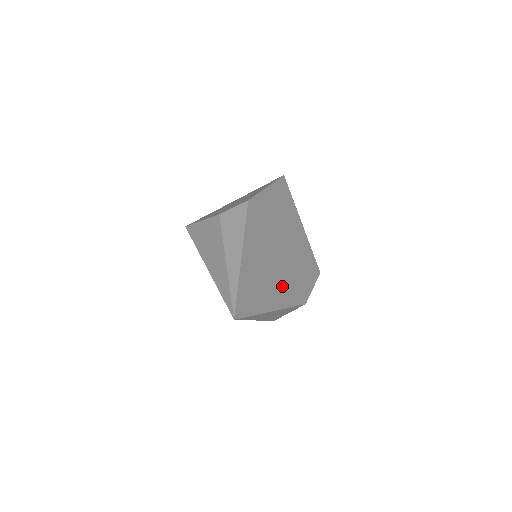
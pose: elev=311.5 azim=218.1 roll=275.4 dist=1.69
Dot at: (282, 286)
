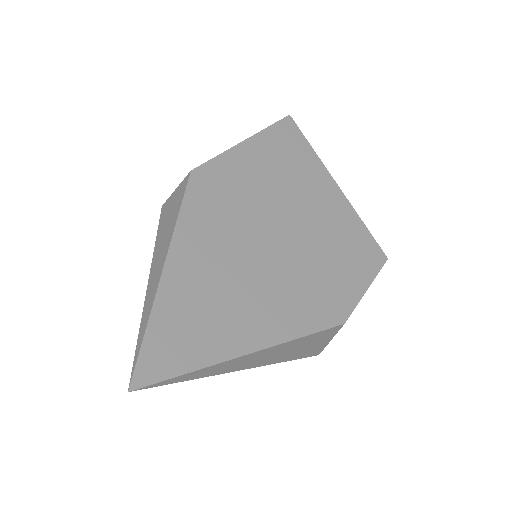
Dot at: (276, 302)
